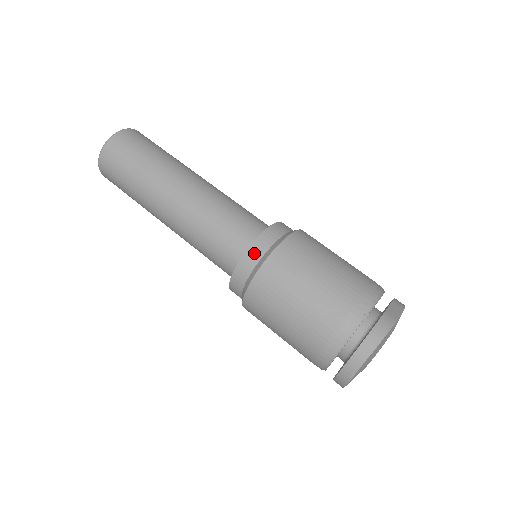
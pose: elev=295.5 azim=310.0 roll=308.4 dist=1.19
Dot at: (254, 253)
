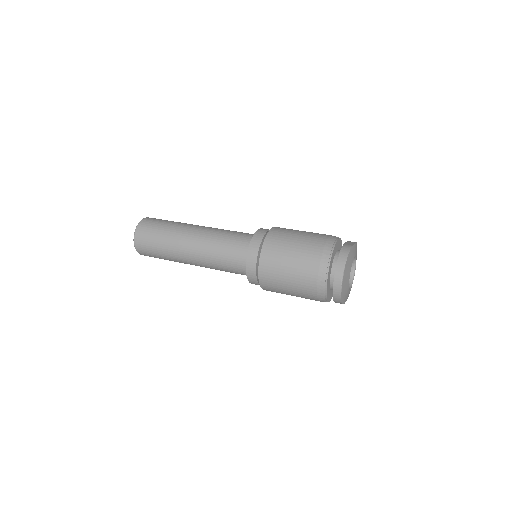
Dot at: (254, 246)
